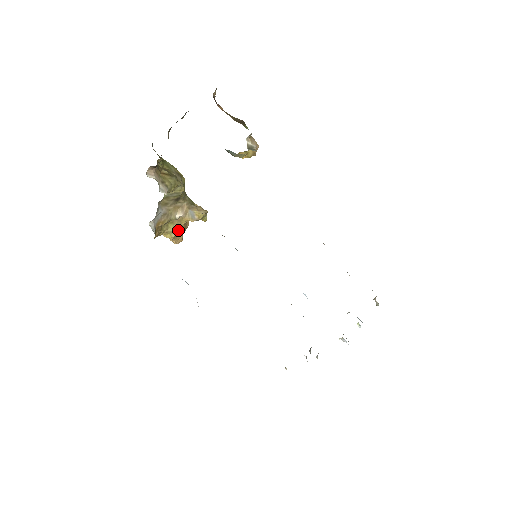
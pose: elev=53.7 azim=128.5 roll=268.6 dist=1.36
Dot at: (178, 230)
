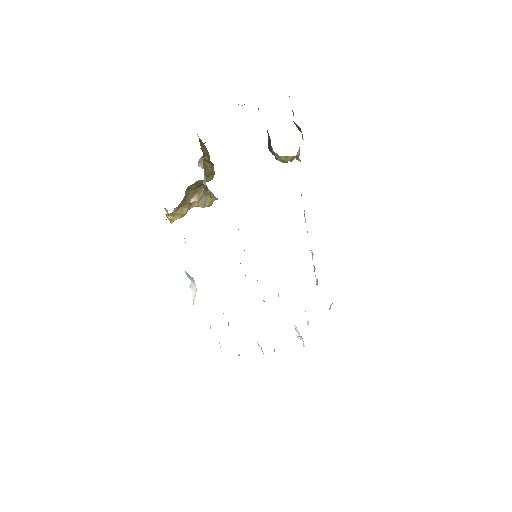
Dot at: (185, 214)
